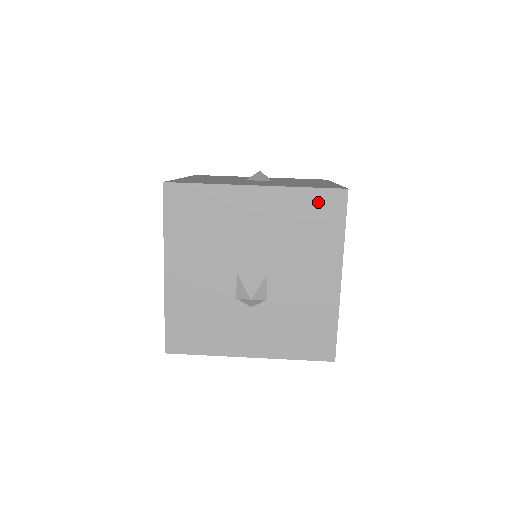
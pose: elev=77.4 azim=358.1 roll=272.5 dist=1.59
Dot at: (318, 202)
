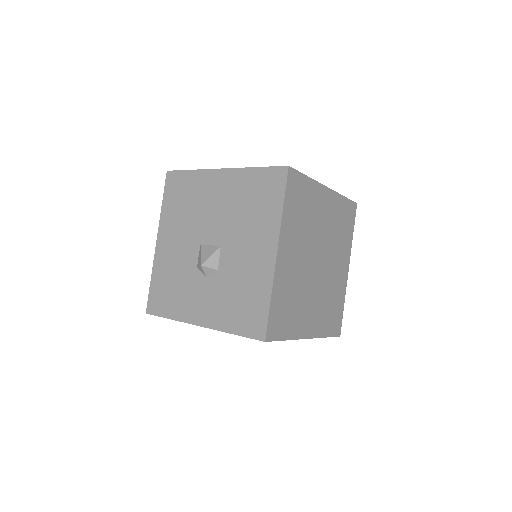
Dot at: (264, 179)
